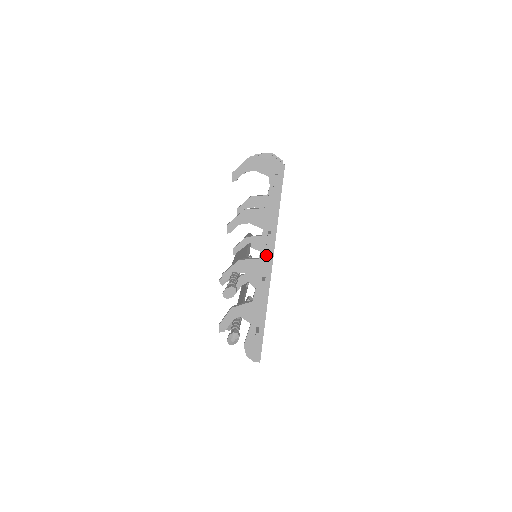
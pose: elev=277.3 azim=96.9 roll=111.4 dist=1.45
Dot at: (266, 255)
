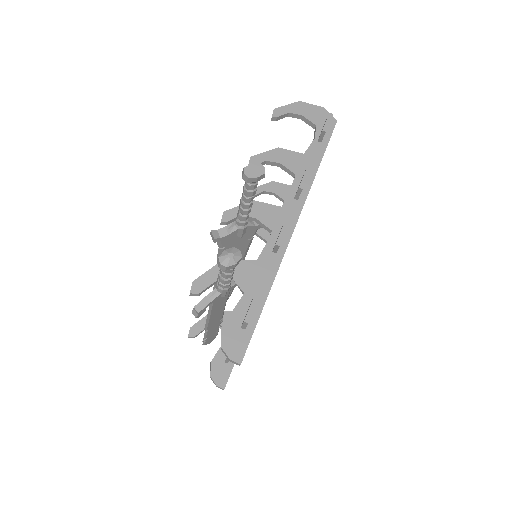
Dot at: (292, 205)
